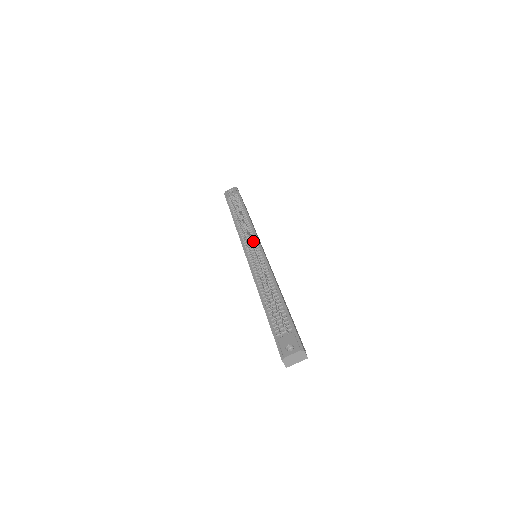
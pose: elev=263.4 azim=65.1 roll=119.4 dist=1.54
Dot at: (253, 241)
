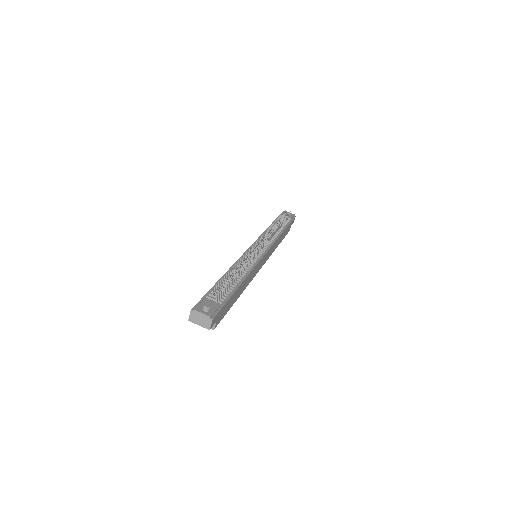
Dot at: (265, 246)
